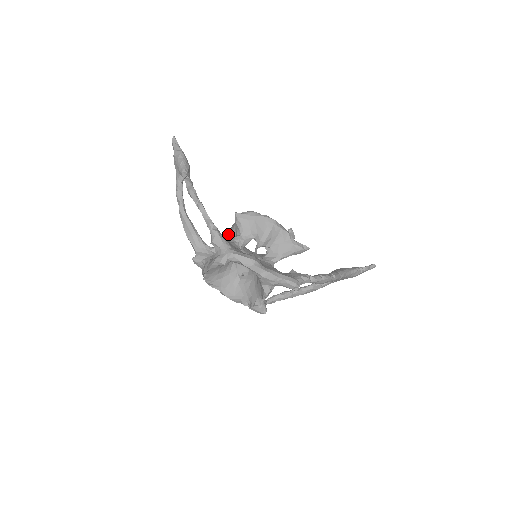
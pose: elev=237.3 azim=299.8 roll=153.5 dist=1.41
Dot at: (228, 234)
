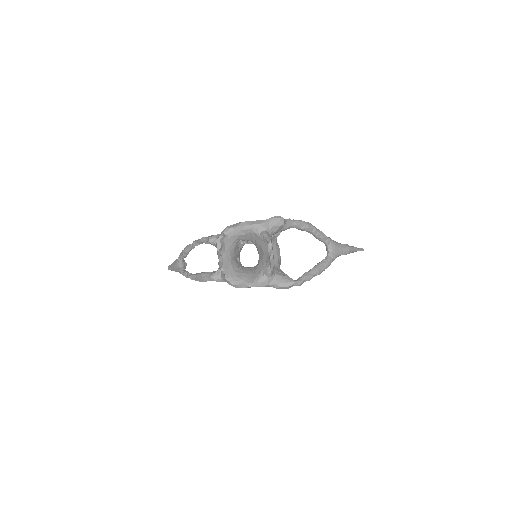
Dot at: occluded
